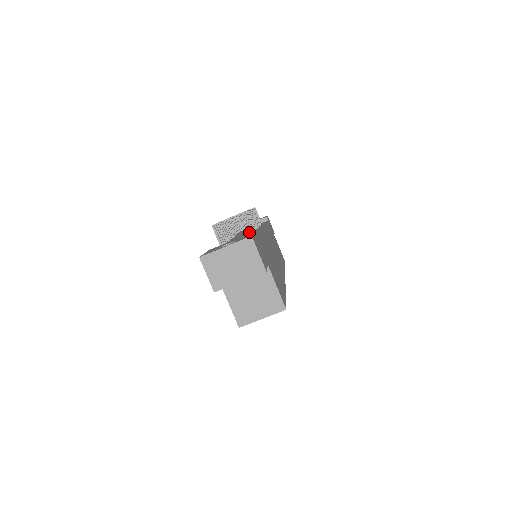
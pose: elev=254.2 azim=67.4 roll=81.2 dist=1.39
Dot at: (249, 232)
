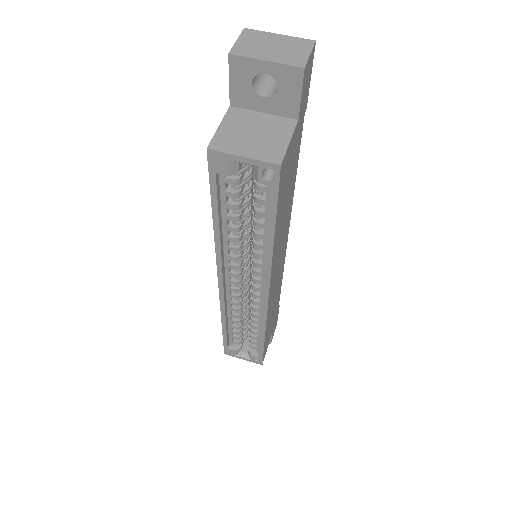
Dot at: occluded
